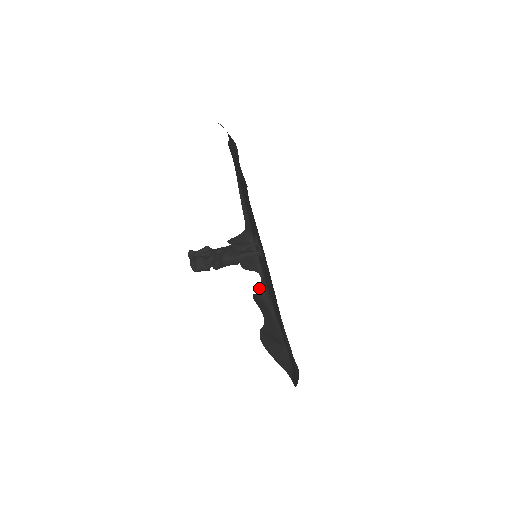
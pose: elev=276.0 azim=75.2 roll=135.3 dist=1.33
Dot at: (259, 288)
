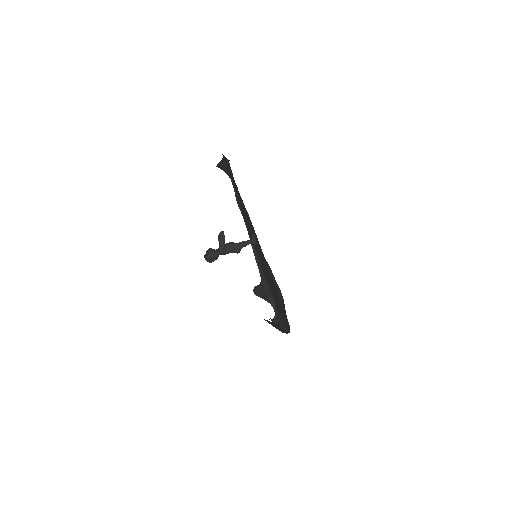
Dot at: (273, 318)
